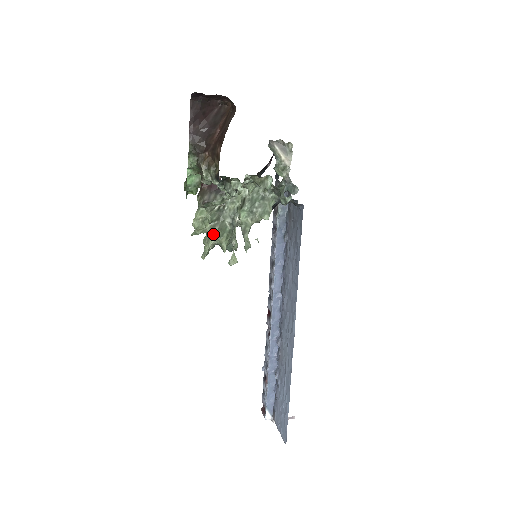
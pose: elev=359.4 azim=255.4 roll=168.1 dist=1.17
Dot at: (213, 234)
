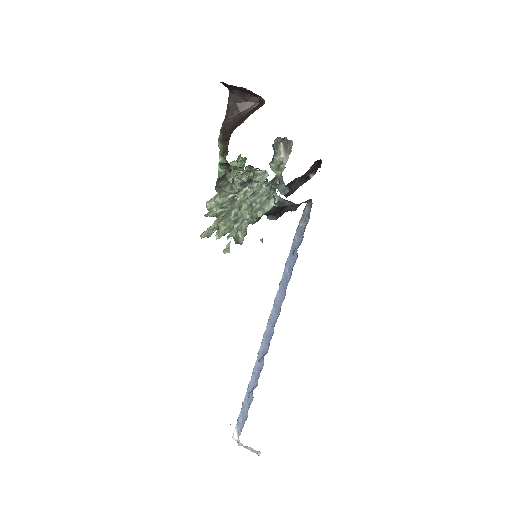
Dot at: (217, 218)
